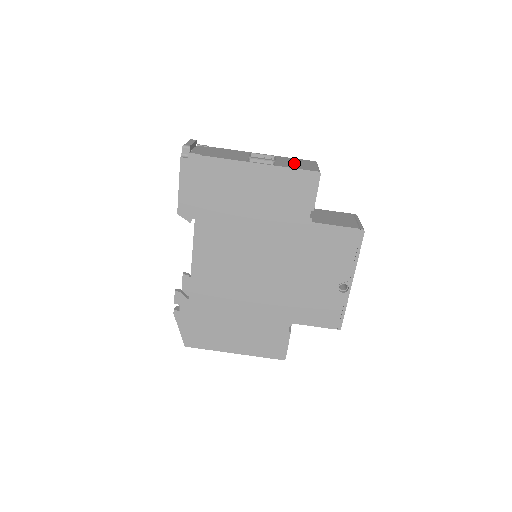
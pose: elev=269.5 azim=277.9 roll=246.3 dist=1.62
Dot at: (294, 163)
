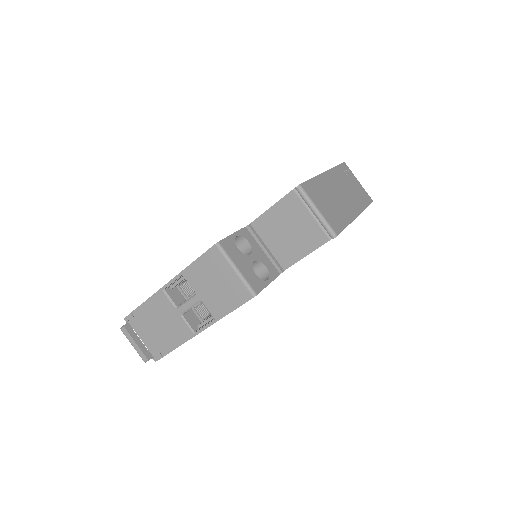
Dot at: (215, 288)
